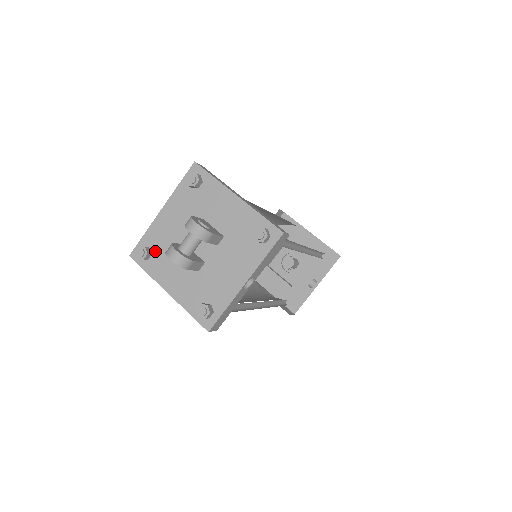
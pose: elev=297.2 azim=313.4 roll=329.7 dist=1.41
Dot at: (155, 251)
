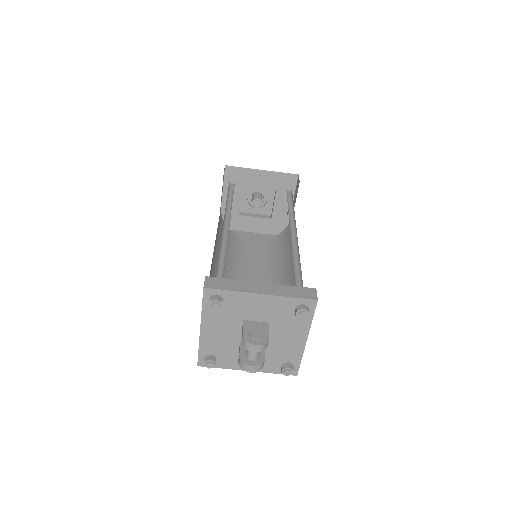
Dot at: (217, 354)
